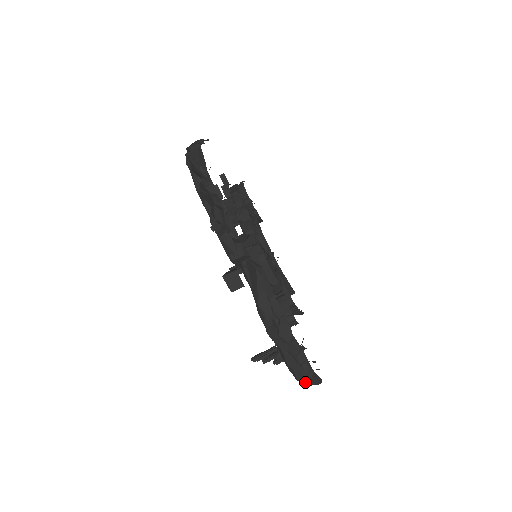
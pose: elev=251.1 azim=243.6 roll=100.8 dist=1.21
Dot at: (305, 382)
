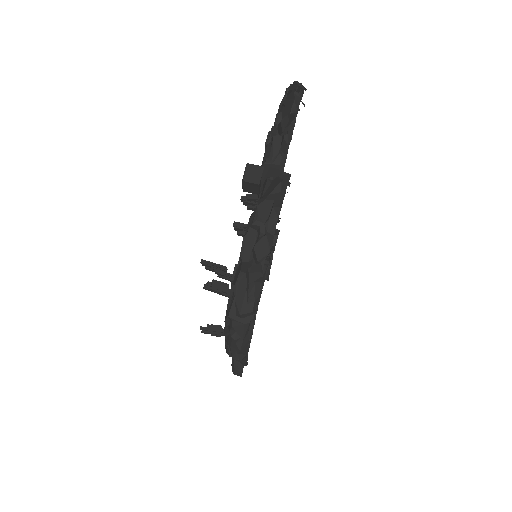
Dot at: (232, 330)
